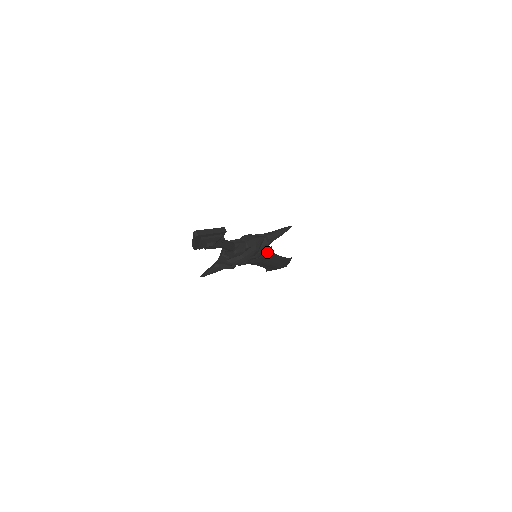
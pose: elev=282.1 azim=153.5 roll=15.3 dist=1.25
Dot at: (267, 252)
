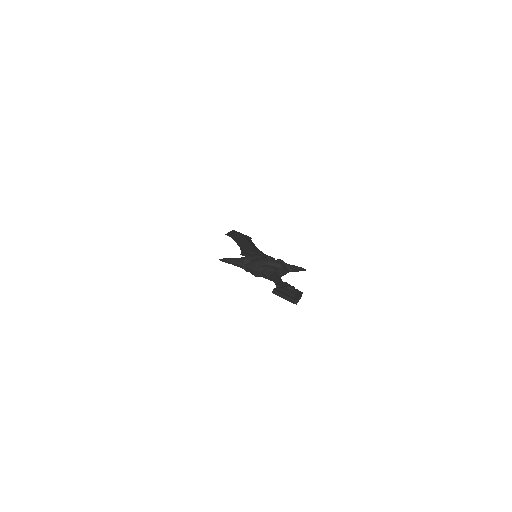
Dot at: occluded
